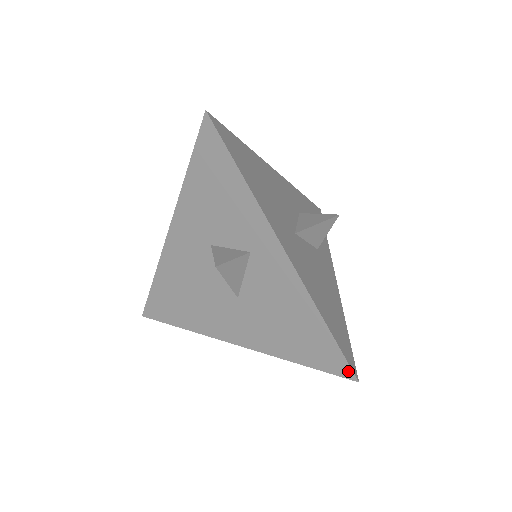
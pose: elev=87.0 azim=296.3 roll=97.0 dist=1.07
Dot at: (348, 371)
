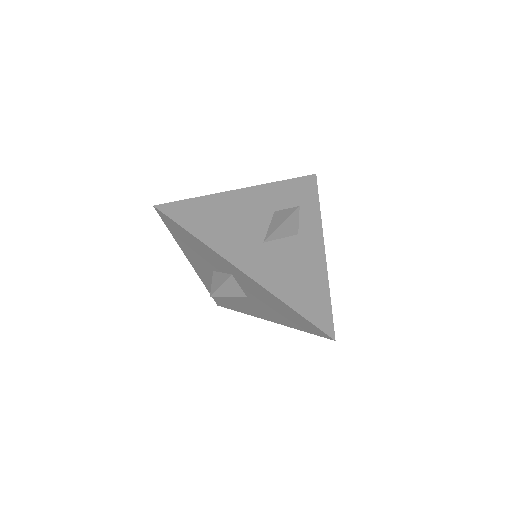
Dot at: (325, 335)
